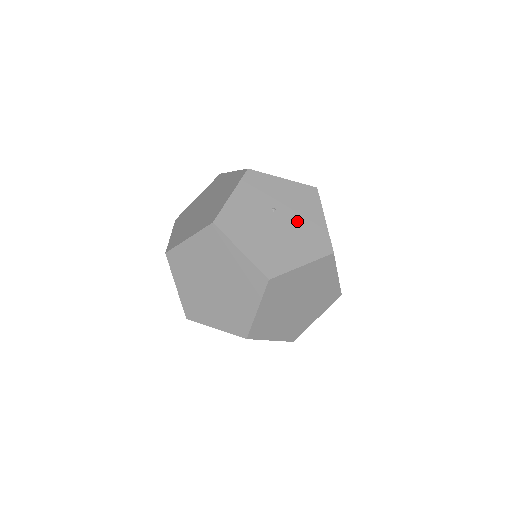
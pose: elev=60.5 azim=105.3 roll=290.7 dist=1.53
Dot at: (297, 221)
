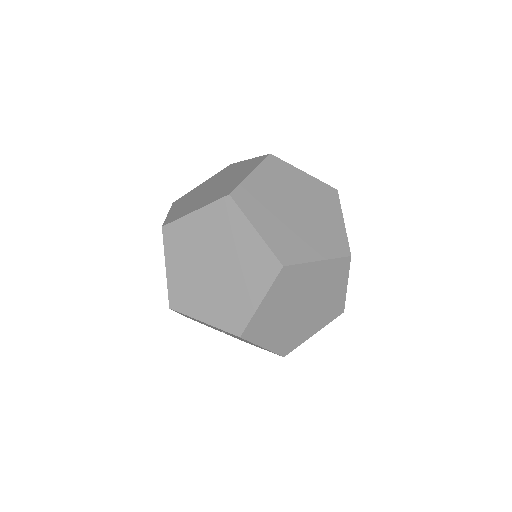
Dot at: occluded
